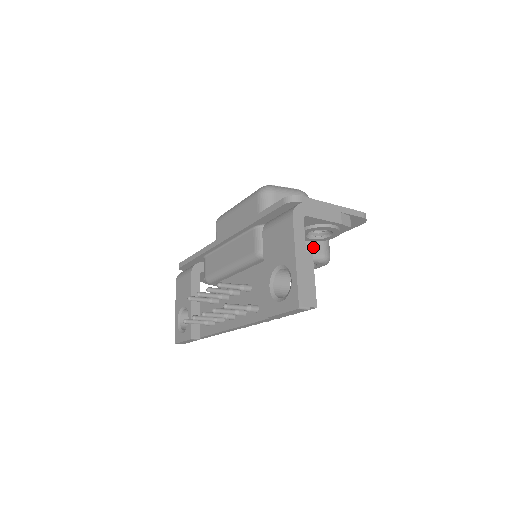
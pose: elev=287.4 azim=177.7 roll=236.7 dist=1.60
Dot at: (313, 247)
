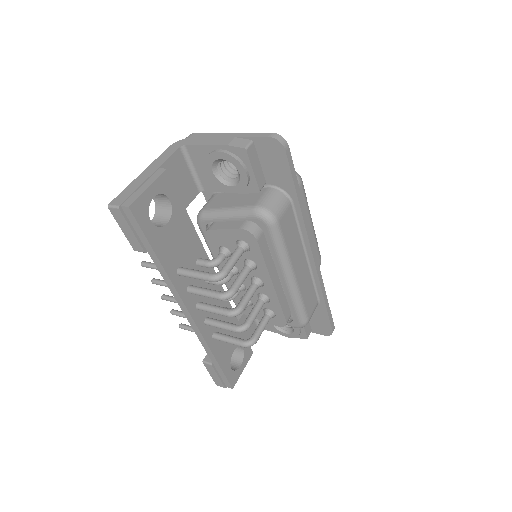
Dot at: (247, 201)
